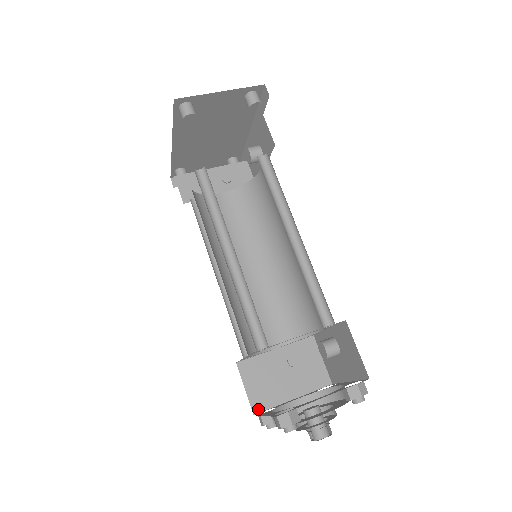
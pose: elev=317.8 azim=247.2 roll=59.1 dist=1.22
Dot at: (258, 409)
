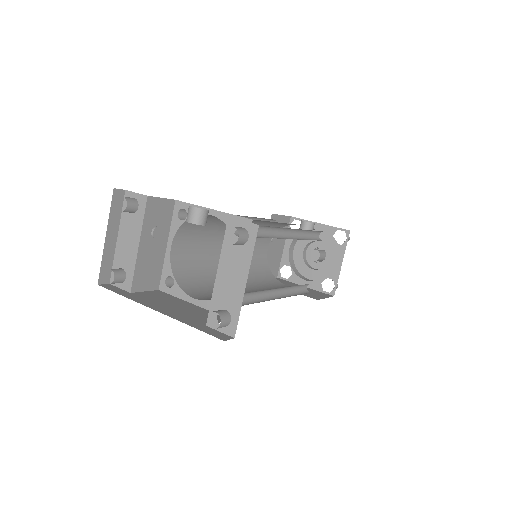
Dot at: (277, 274)
